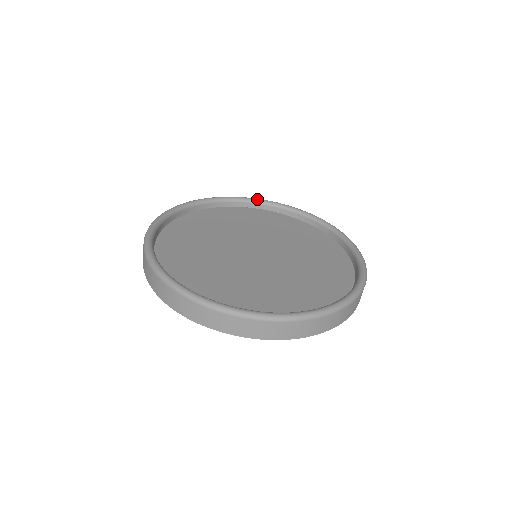
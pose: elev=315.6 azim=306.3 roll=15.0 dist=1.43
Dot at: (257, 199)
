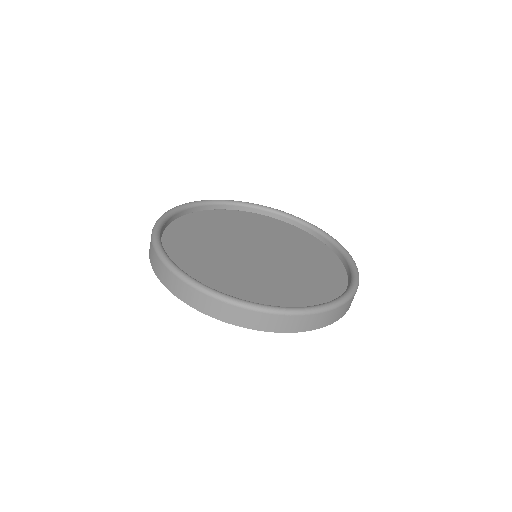
Dot at: (187, 204)
